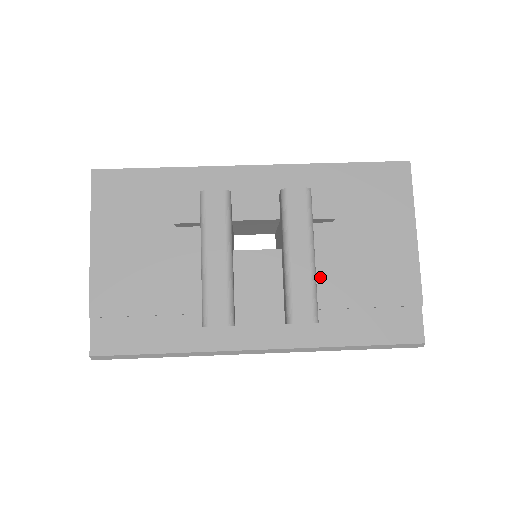
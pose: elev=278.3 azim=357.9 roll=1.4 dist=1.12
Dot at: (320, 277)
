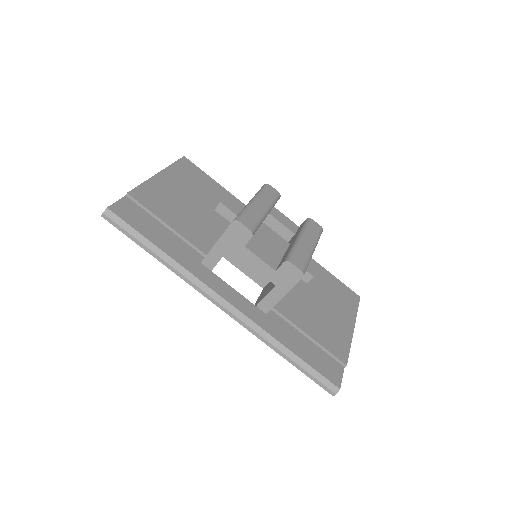
Dot at: (288, 299)
